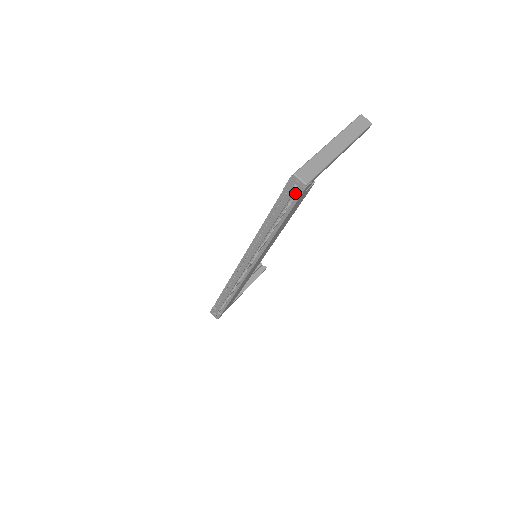
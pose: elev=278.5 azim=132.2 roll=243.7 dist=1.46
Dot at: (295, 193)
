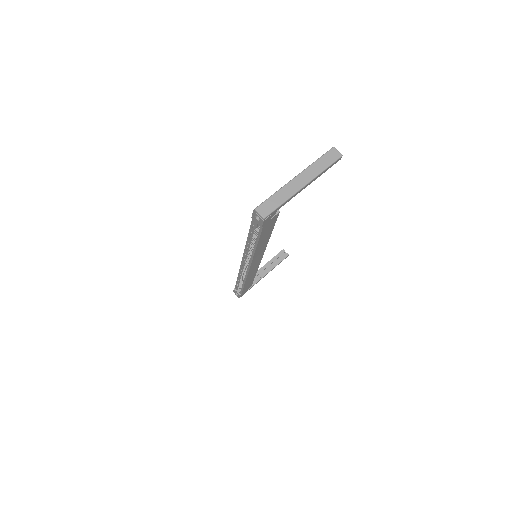
Dot at: (259, 222)
